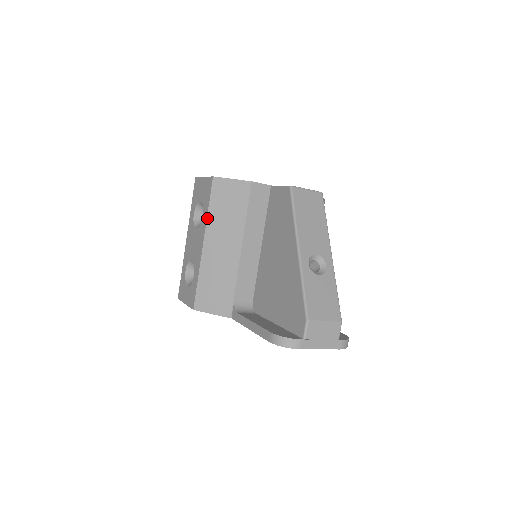
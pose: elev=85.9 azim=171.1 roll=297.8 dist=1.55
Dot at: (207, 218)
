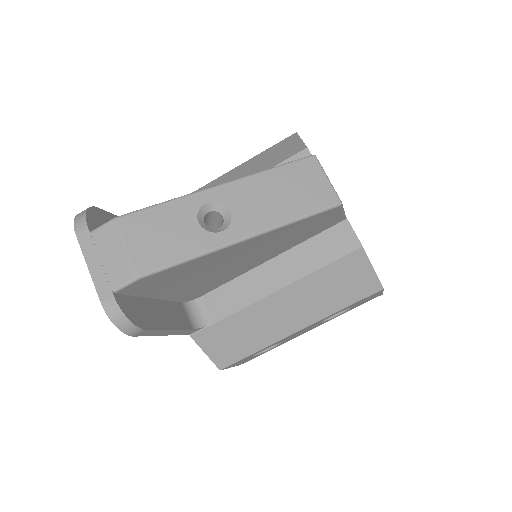
Dot at: (251, 159)
